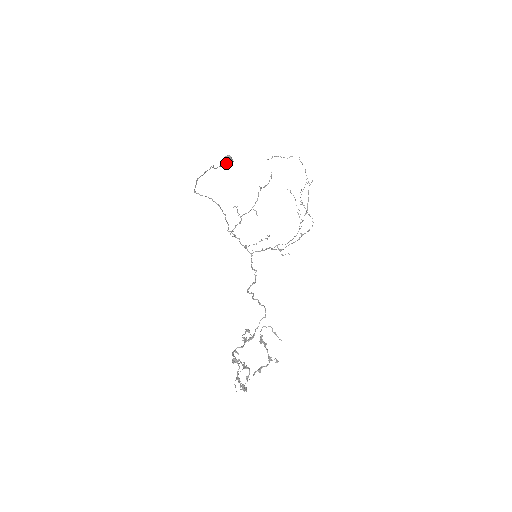
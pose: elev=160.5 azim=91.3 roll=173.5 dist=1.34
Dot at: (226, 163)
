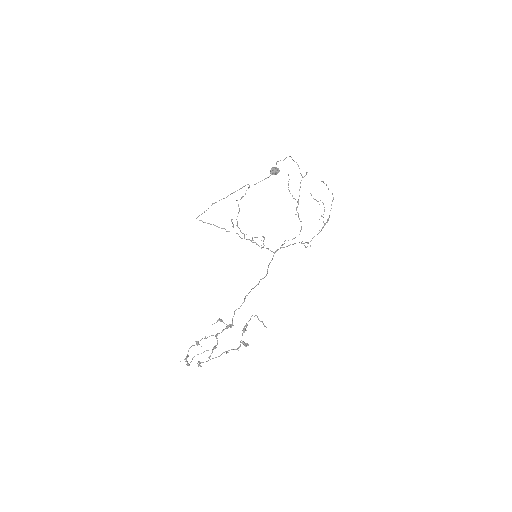
Dot at: (270, 175)
